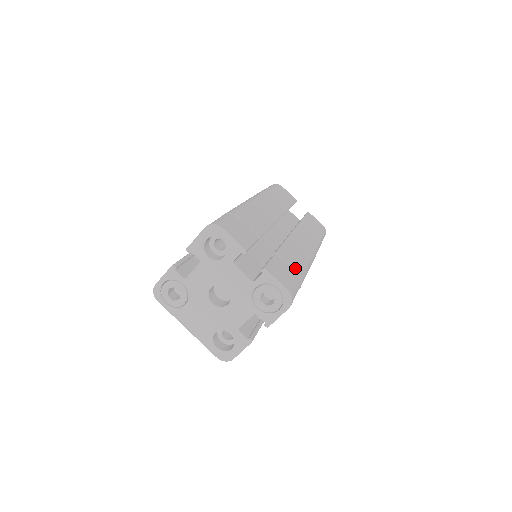
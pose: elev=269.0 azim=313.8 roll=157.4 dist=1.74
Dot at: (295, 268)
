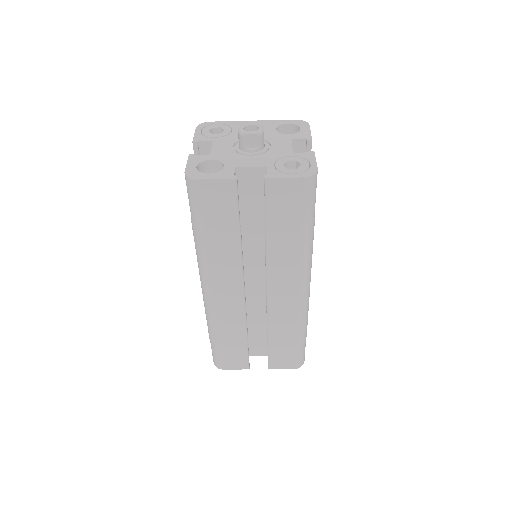
Dot at: (291, 341)
